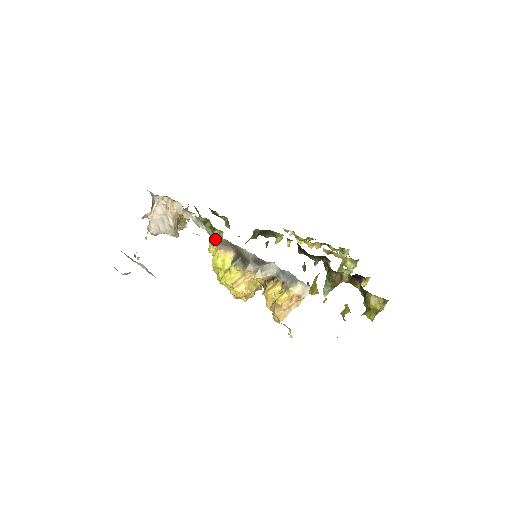
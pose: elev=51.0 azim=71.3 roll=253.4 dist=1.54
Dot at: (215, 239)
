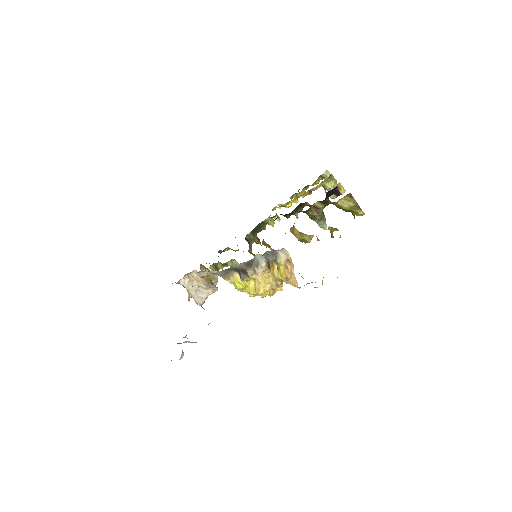
Dot at: (220, 275)
